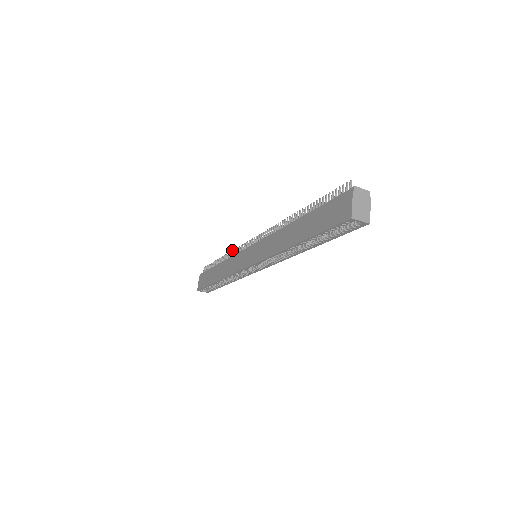
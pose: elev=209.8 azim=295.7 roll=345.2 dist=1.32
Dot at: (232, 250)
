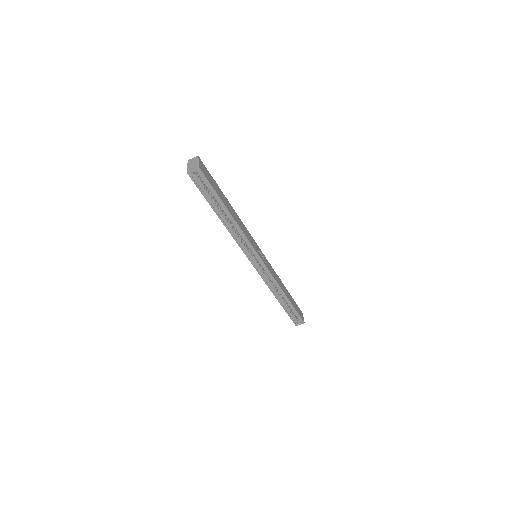
Dot at: occluded
